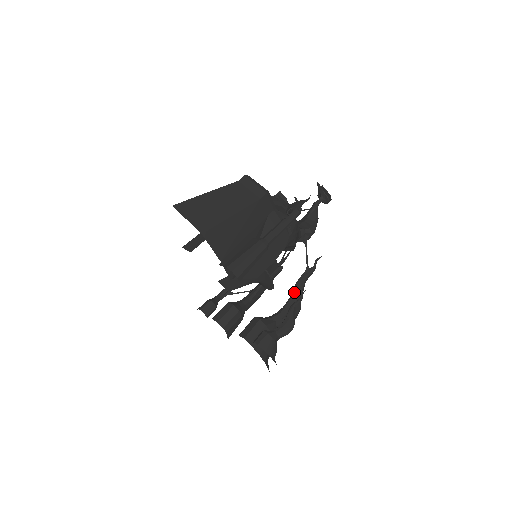
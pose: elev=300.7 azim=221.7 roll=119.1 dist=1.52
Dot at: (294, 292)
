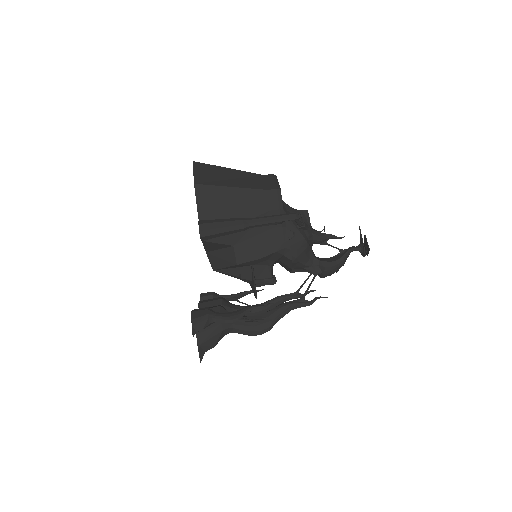
Dot at: (273, 309)
